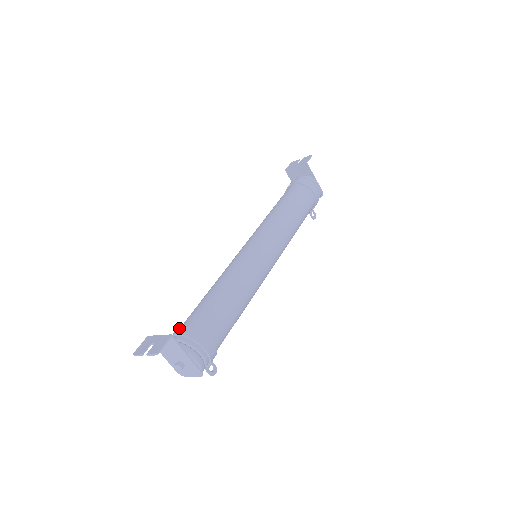
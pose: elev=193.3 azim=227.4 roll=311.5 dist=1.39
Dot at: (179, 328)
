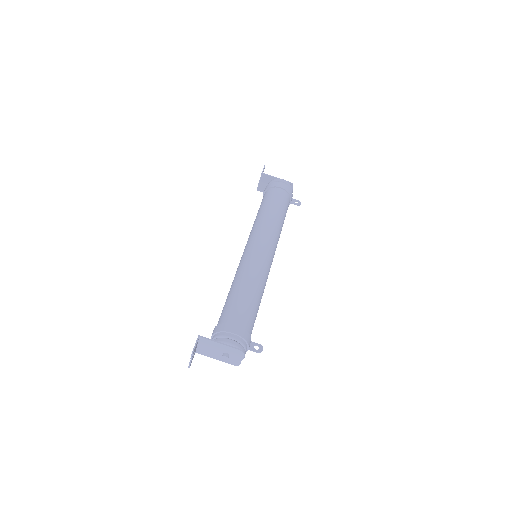
Dot at: occluded
